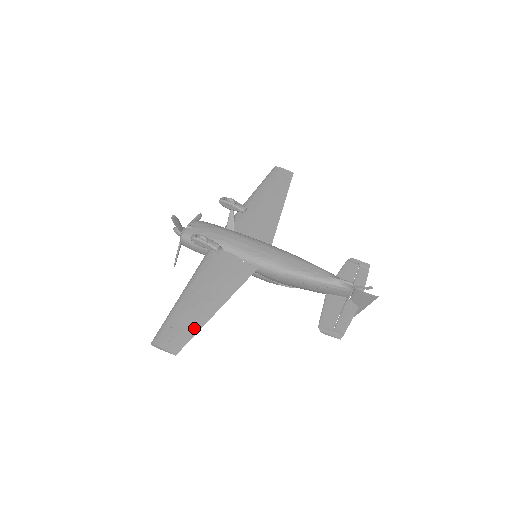
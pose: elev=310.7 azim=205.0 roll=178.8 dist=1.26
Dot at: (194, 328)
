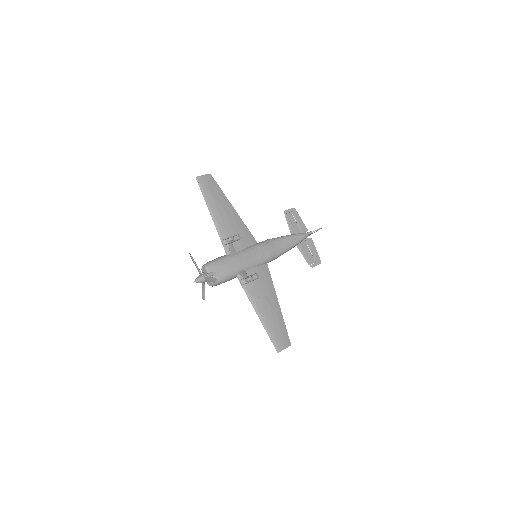
Dot at: (283, 325)
